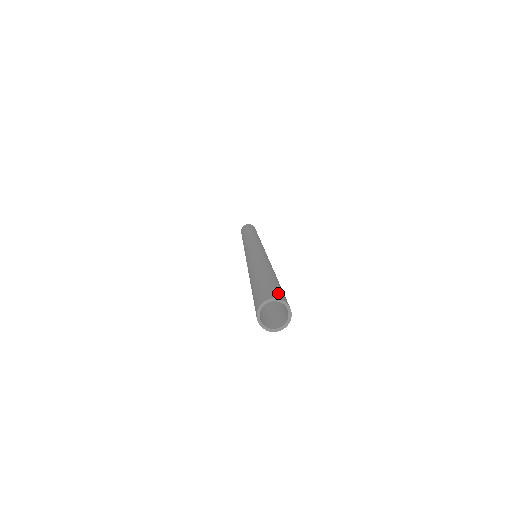
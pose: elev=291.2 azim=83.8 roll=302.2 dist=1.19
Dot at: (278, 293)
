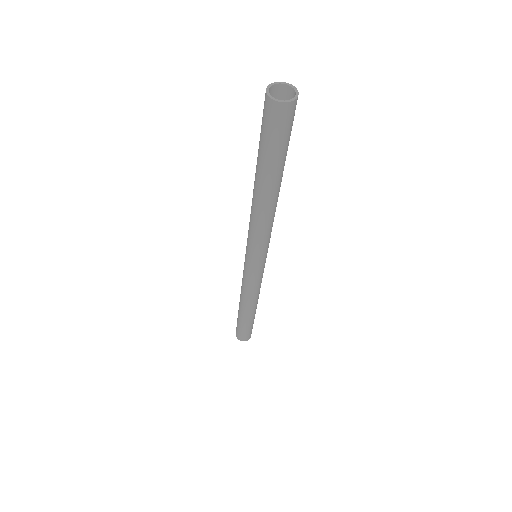
Dot at: (276, 98)
